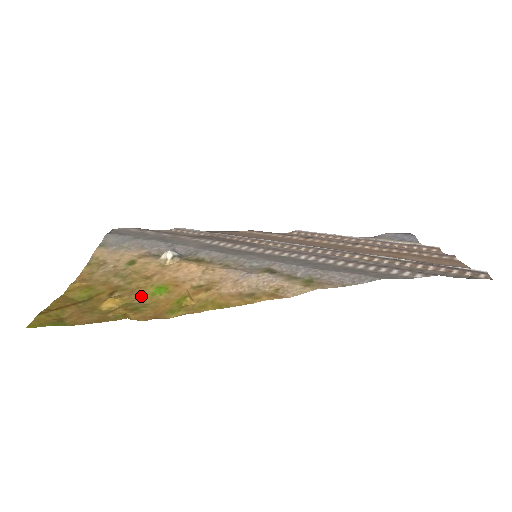
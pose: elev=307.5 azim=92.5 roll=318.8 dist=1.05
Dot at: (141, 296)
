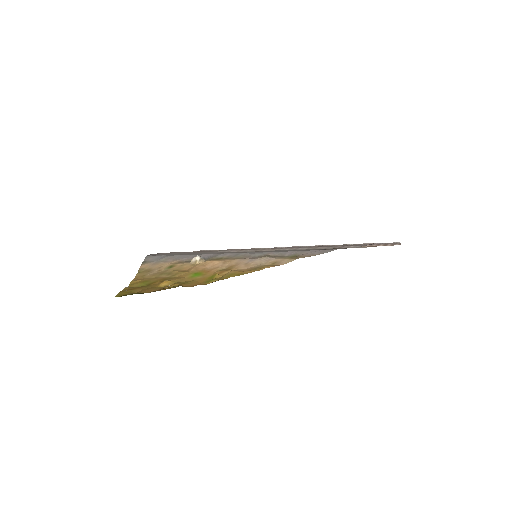
Dot at: (185, 279)
